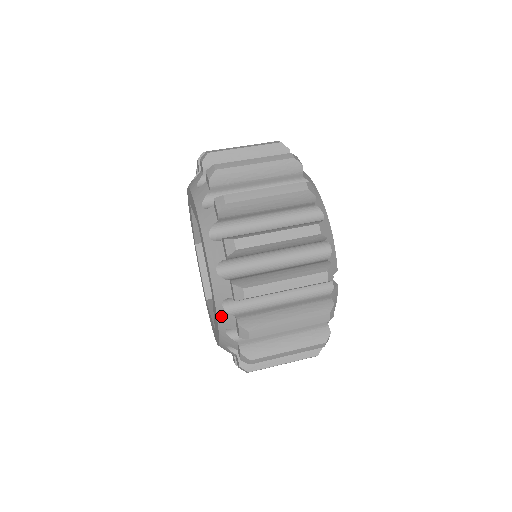
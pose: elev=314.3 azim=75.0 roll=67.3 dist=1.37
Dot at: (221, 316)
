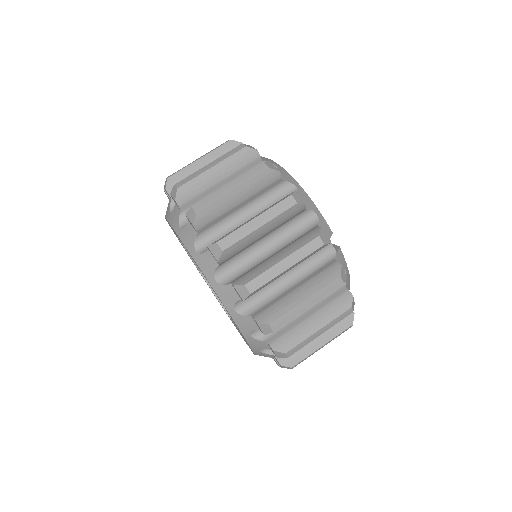
Dot at: (239, 322)
